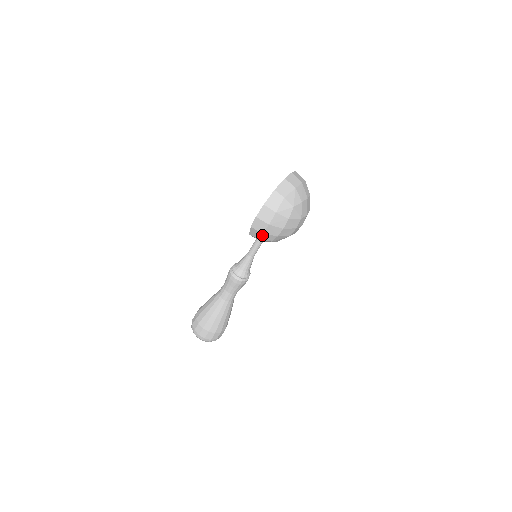
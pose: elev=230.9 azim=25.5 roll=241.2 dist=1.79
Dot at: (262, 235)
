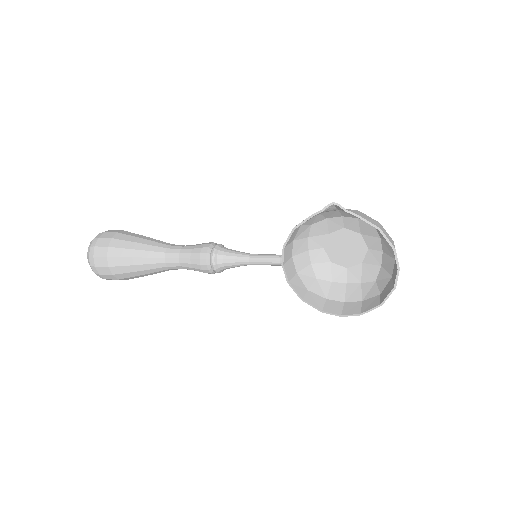
Dot at: (321, 298)
